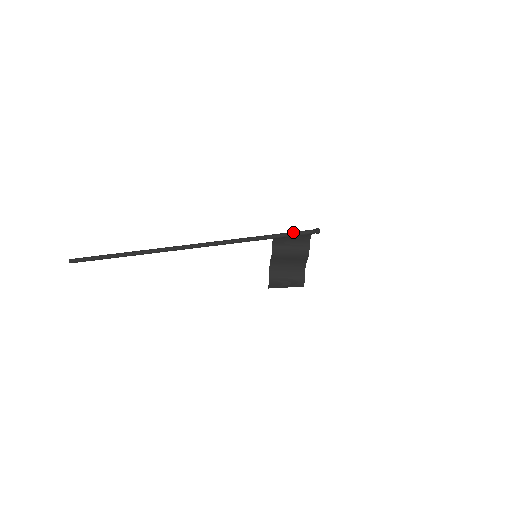
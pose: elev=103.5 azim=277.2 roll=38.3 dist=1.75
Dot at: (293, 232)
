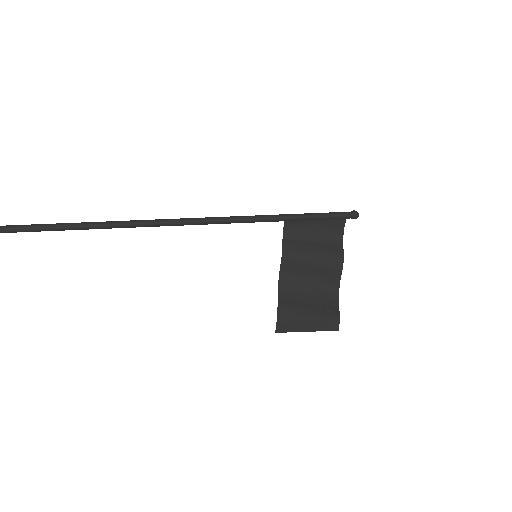
Dot at: occluded
